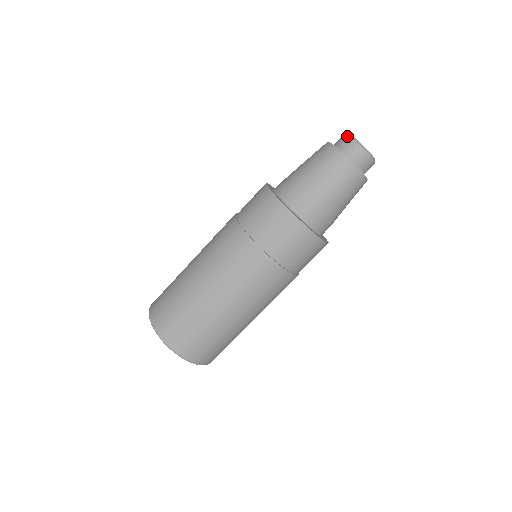
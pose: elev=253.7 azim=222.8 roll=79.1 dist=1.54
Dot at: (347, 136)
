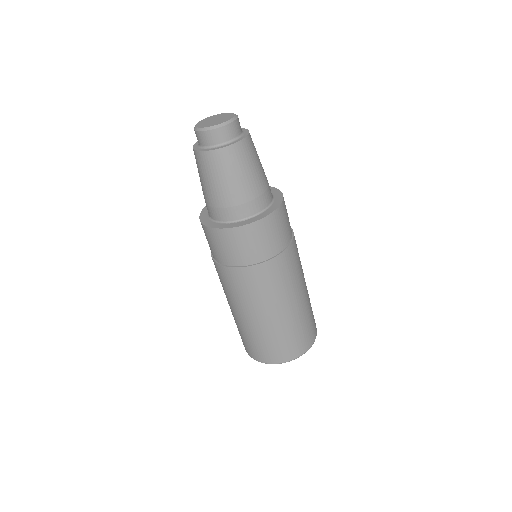
Dot at: occluded
